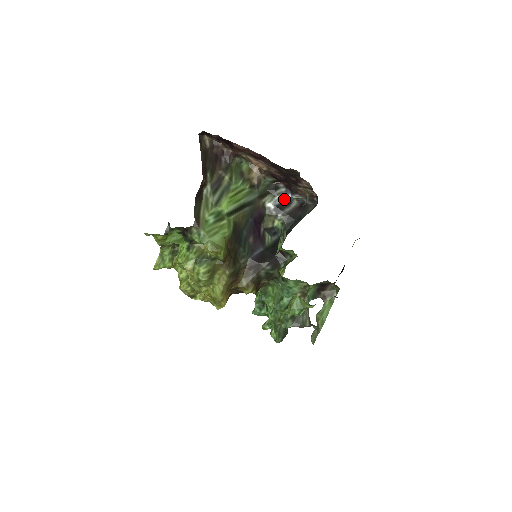
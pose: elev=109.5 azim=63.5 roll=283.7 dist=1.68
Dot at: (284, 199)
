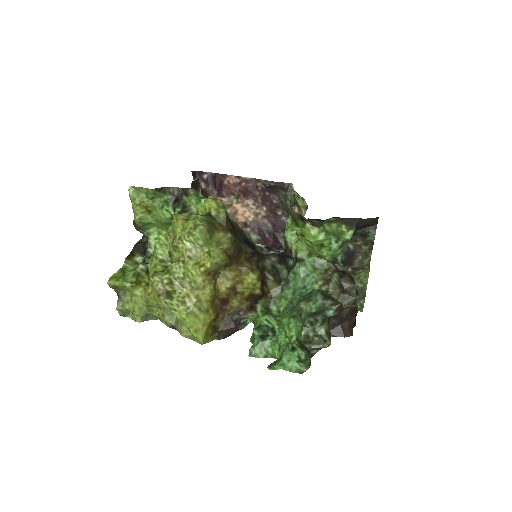
Dot at: occluded
